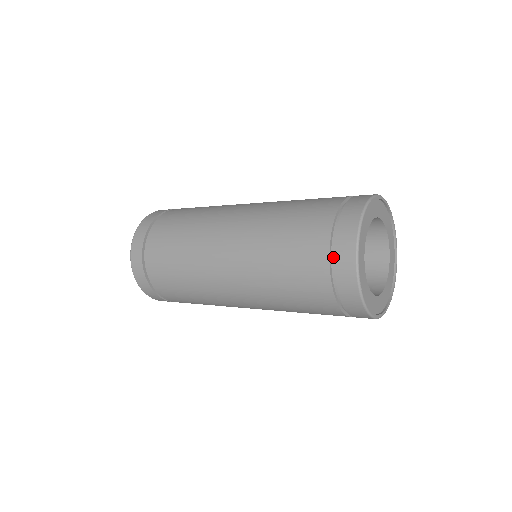
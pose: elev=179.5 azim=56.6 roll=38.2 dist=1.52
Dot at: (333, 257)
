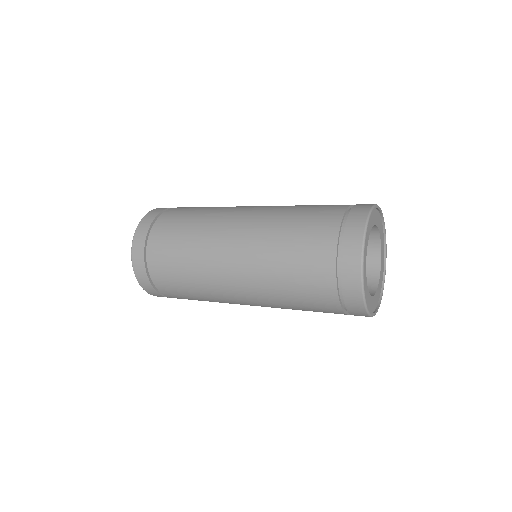
Dot at: (347, 215)
